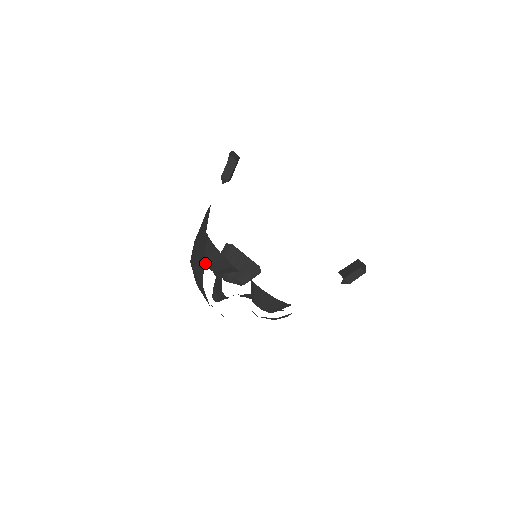
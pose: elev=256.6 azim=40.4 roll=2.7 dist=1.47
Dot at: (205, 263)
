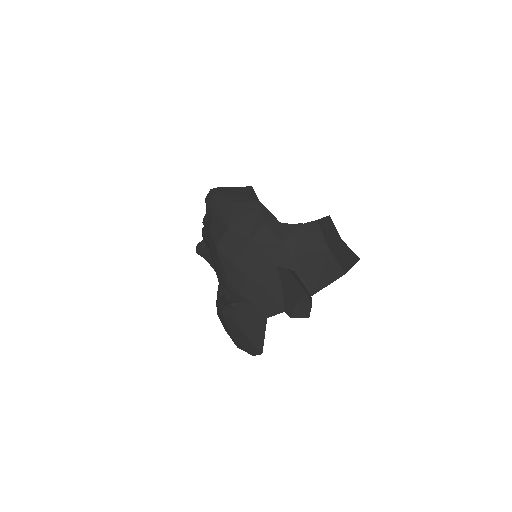
Dot at: occluded
